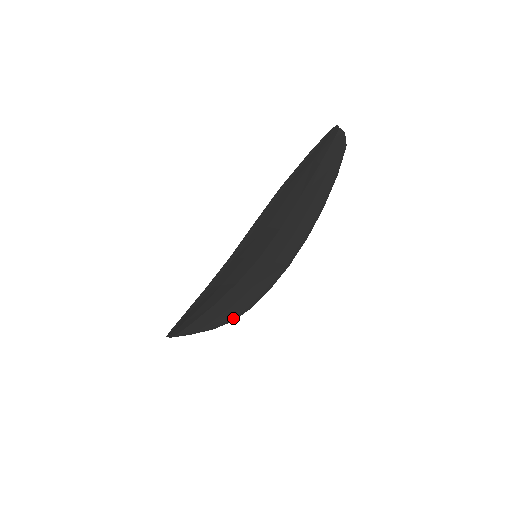
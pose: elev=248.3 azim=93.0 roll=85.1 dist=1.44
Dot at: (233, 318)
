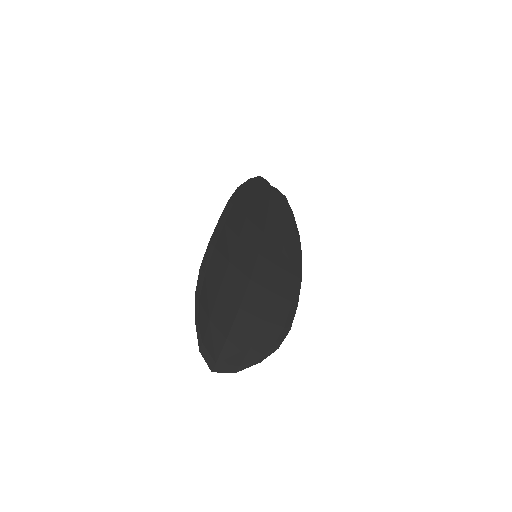
Dot at: (276, 343)
